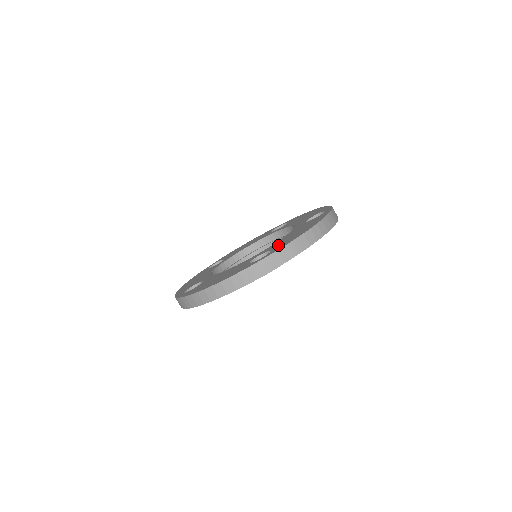
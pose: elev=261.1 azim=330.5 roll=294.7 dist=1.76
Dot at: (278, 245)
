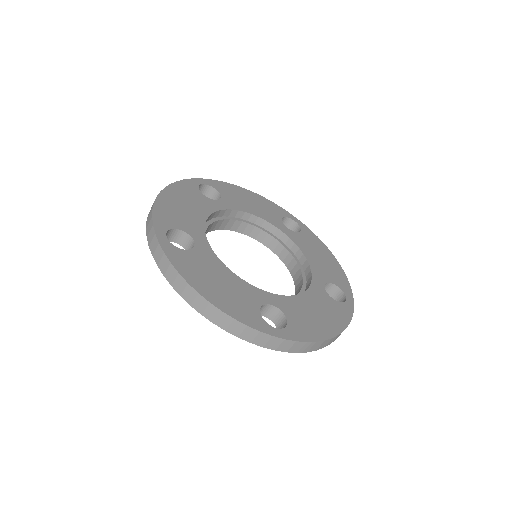
Dot at: (296, 319)
